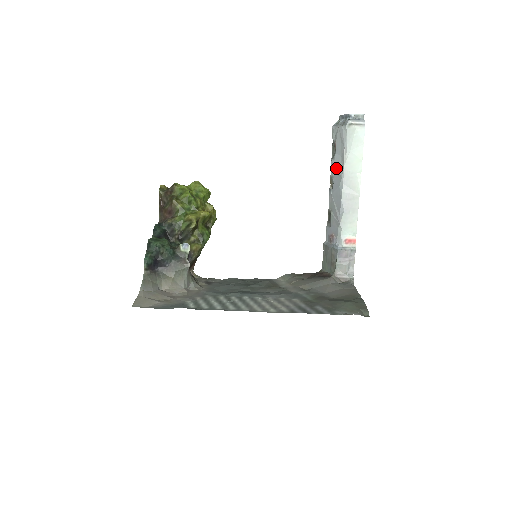
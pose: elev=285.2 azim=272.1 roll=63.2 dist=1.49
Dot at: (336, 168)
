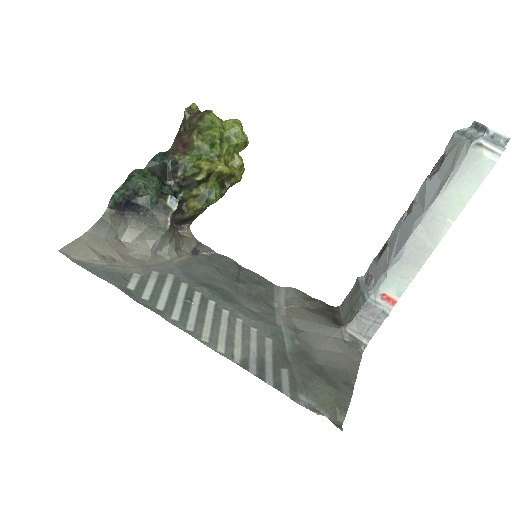
Dot at: (425, 194)
